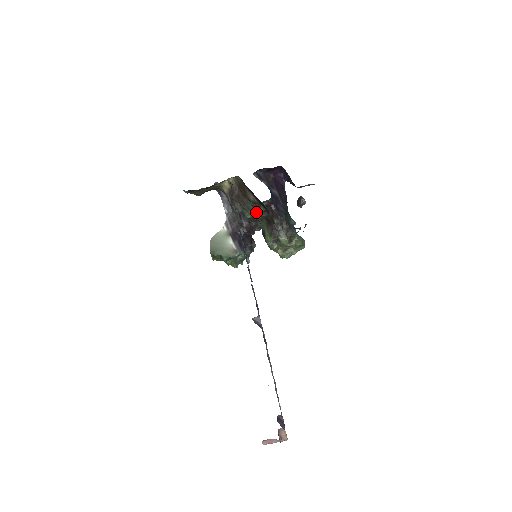
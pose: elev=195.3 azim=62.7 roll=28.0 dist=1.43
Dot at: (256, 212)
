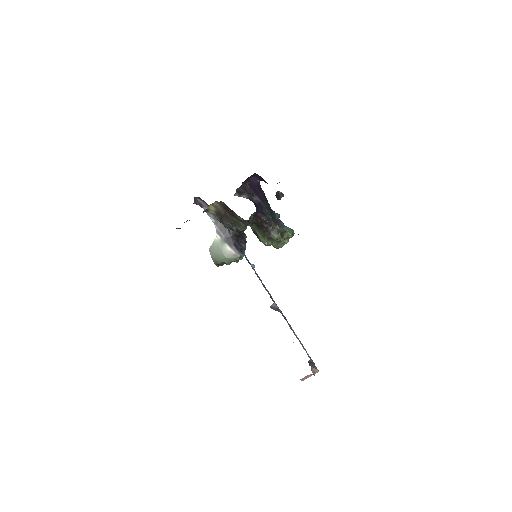
Dot at: (247, 225)
